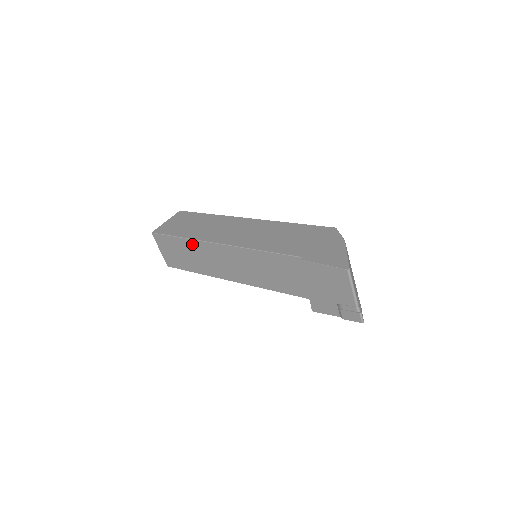
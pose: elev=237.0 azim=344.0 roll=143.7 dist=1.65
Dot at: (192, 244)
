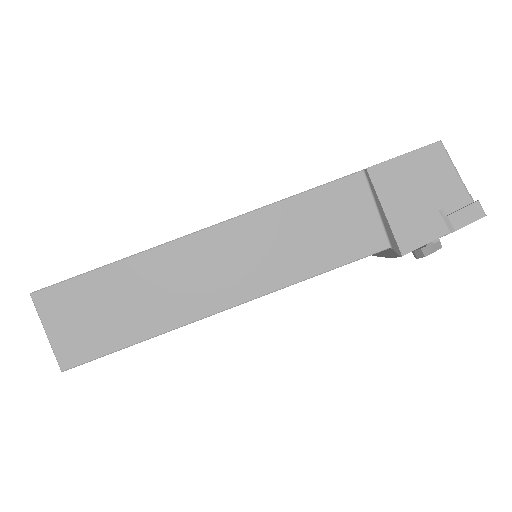
Dot at: (141, 264)
